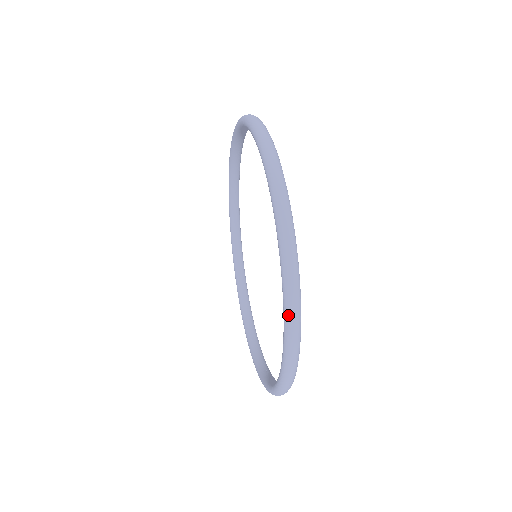
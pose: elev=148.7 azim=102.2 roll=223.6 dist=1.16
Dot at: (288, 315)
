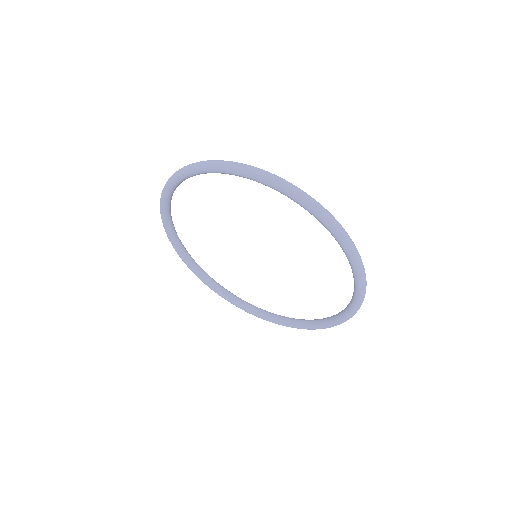
Dot at: occluded
